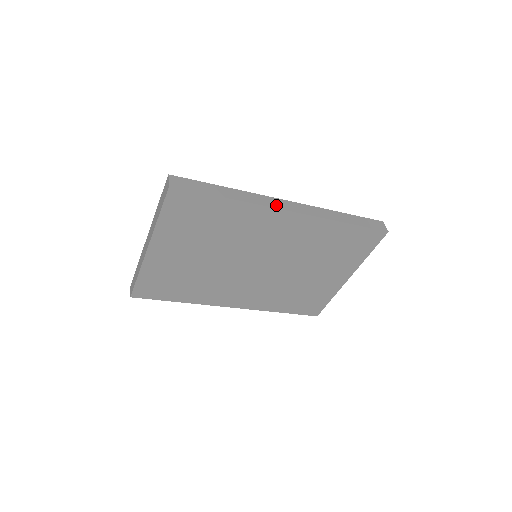
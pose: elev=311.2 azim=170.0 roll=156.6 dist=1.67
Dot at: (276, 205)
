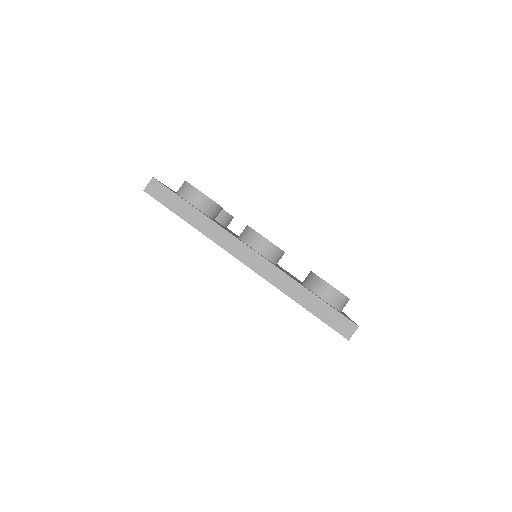
Dot at: (233, 250)
